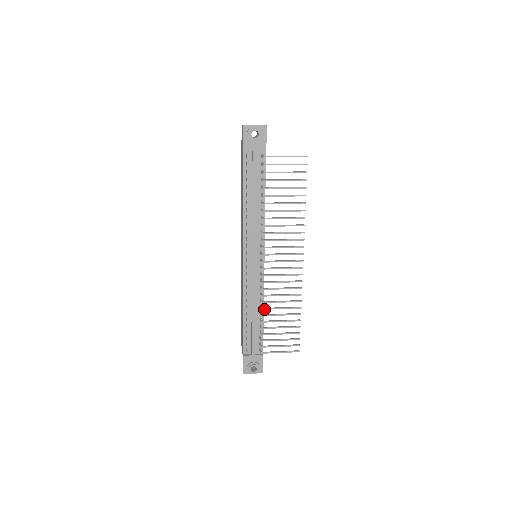
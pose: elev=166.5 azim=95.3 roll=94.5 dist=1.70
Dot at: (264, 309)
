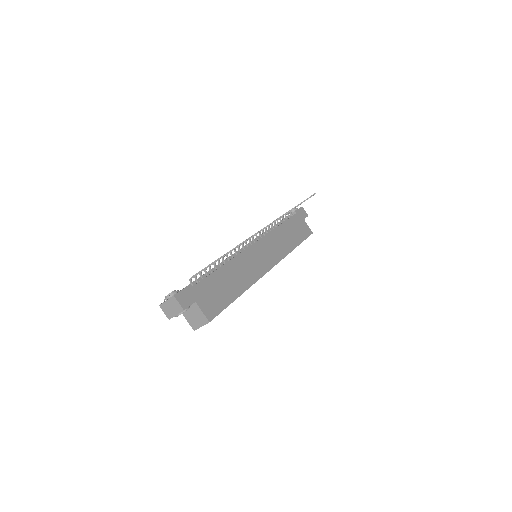
Dot at: occluded
